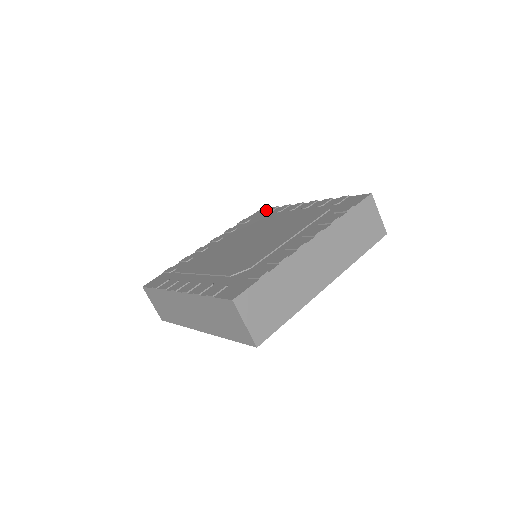
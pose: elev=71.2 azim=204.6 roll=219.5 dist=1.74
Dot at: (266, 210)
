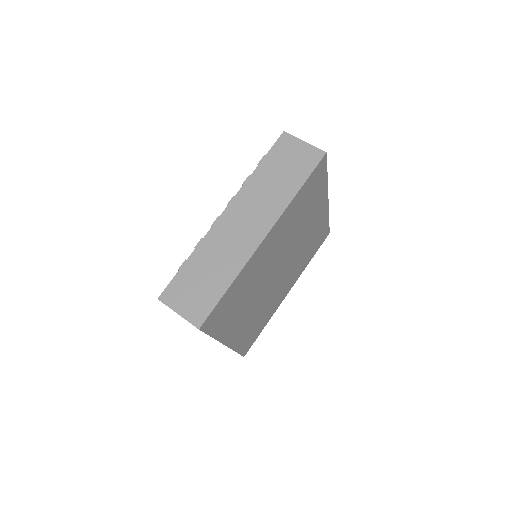
Dot at: occluded
